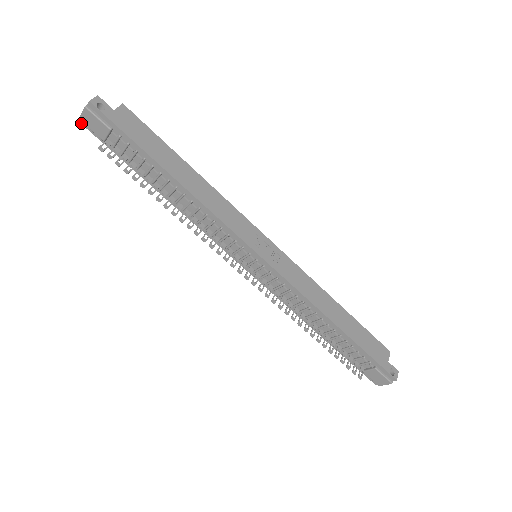
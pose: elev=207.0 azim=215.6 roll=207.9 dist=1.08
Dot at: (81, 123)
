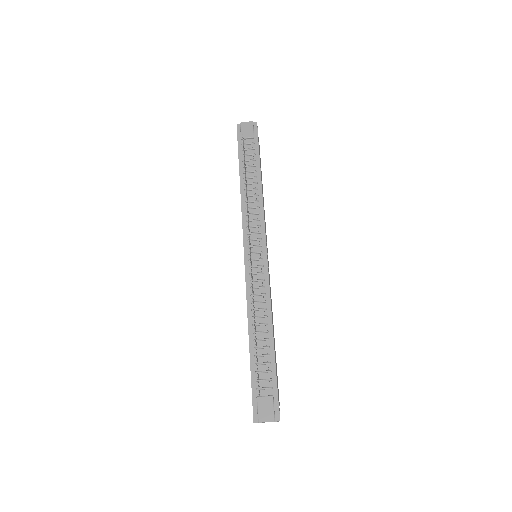
Dot at: (237, 126)
